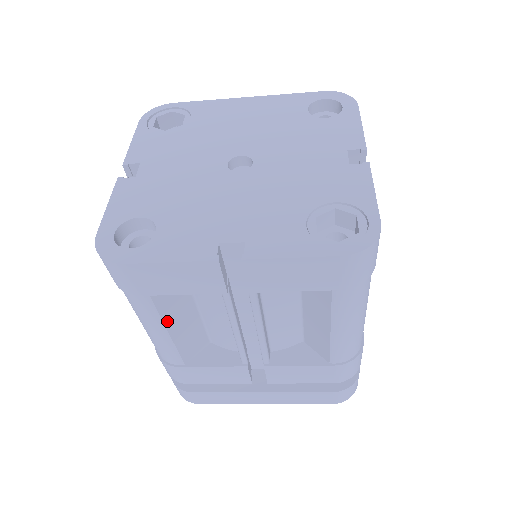
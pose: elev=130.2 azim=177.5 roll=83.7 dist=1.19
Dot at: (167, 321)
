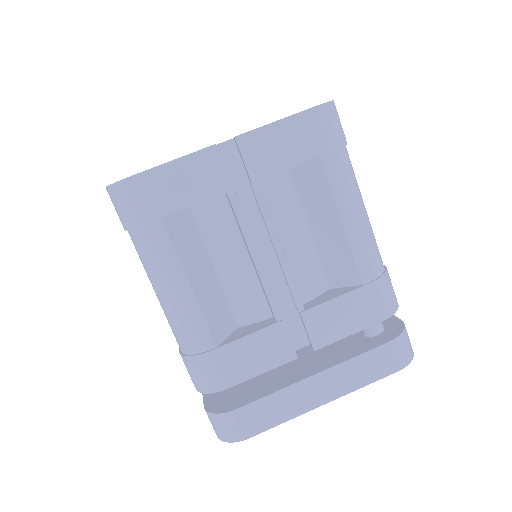
Dot at: (186, 266)
